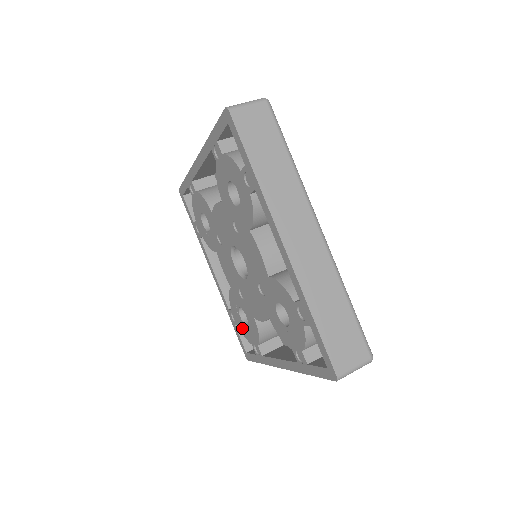
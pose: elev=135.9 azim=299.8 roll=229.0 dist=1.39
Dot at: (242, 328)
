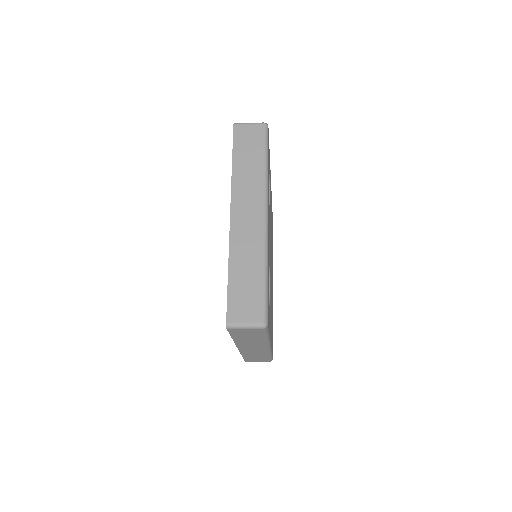
Dot at: occluded
